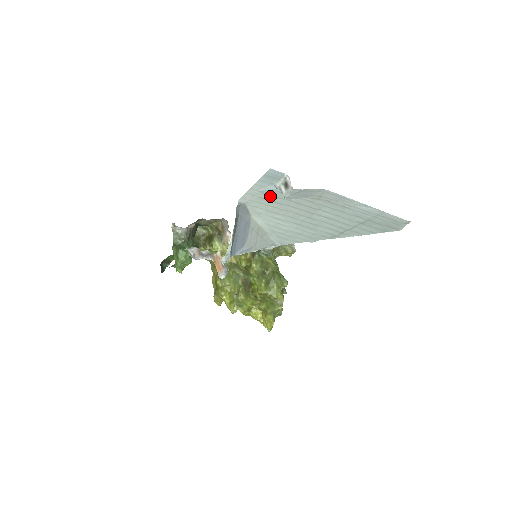
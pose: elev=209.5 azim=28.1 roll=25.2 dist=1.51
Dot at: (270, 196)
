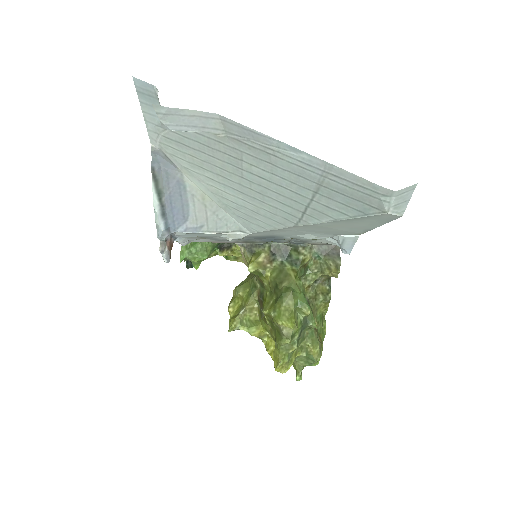
Dot at: (173, 134)
